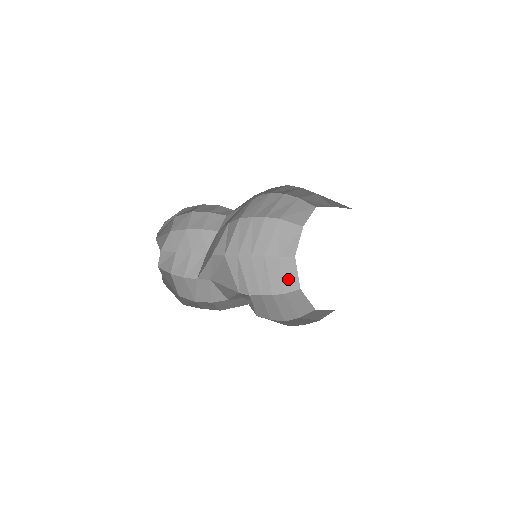
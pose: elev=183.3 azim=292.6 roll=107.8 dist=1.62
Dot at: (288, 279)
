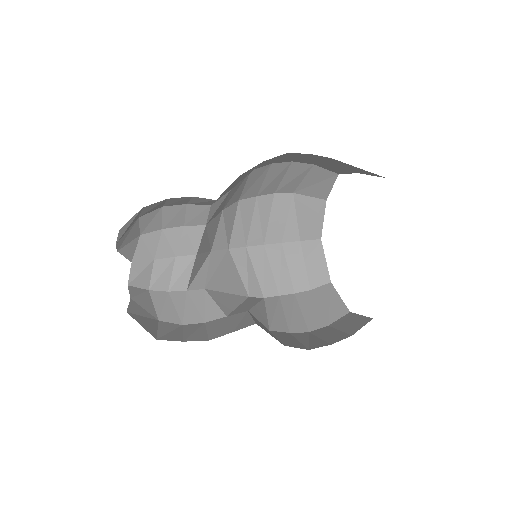
Dot at: (314, 270)
